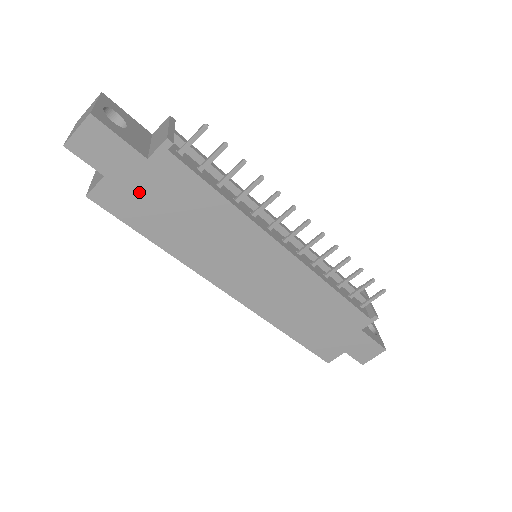
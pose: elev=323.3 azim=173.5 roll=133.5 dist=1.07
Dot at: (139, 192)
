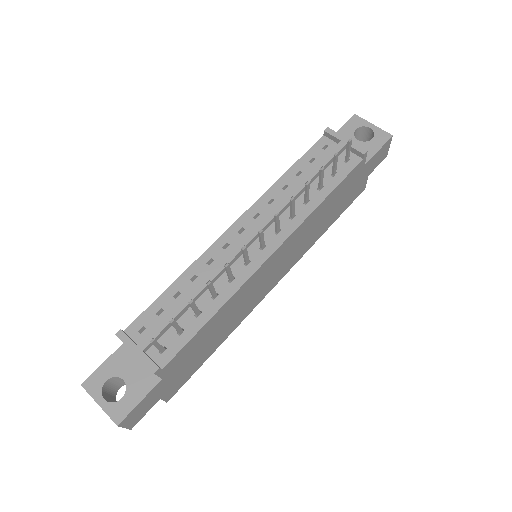
Dot at: (180, 374)
